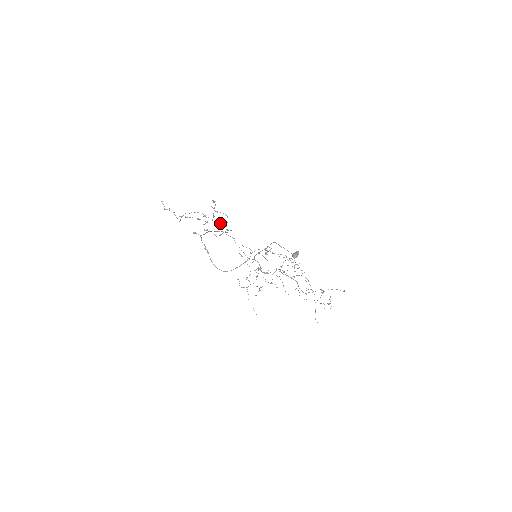
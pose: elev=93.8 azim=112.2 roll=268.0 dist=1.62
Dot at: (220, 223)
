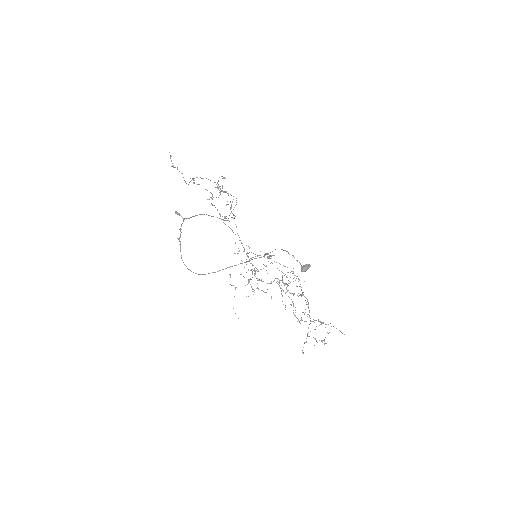
Dot at: occluded
